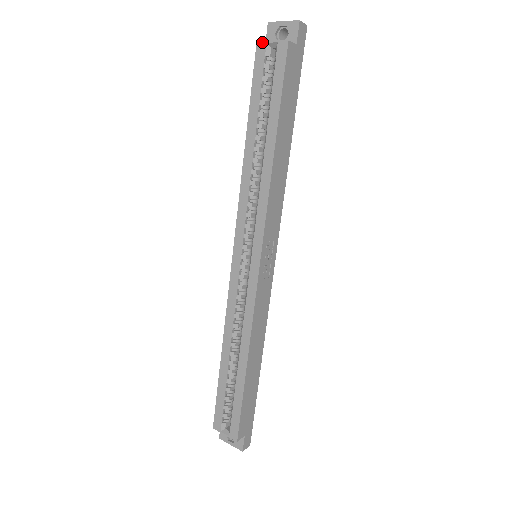
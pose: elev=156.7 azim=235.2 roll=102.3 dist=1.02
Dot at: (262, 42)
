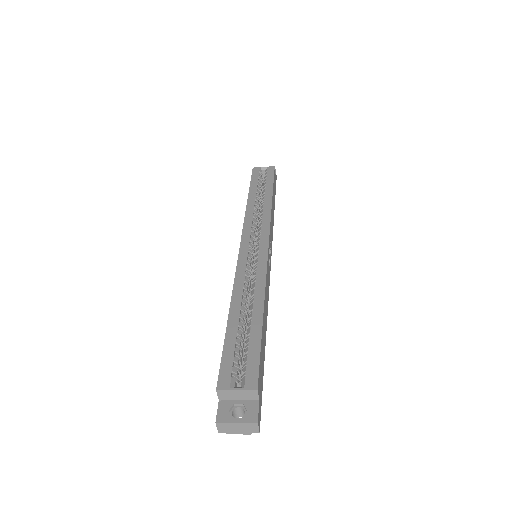
Dot at: (257, 167)
